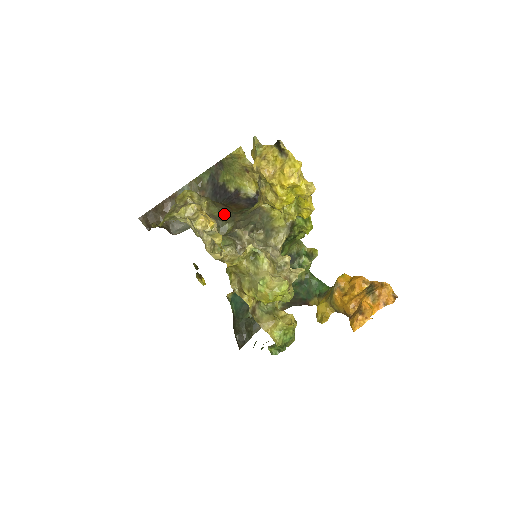
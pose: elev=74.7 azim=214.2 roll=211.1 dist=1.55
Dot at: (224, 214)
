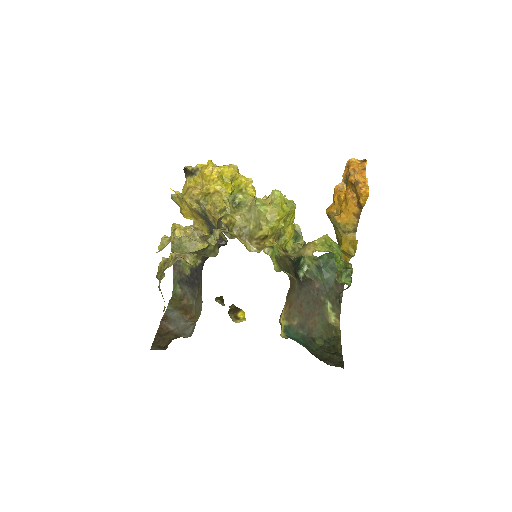
Dot at: (201, 251)
